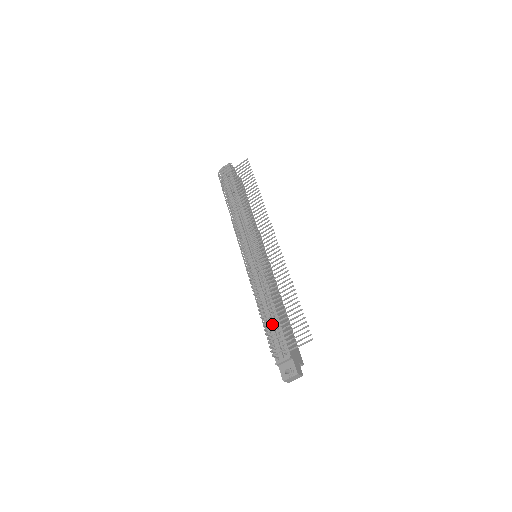
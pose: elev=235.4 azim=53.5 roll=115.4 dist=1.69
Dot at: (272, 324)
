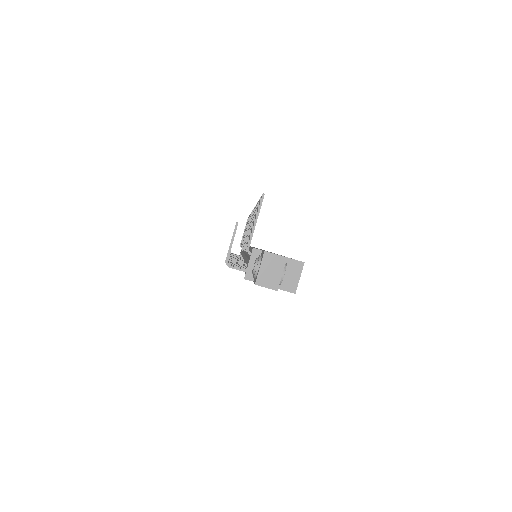
Dot at: occluded
